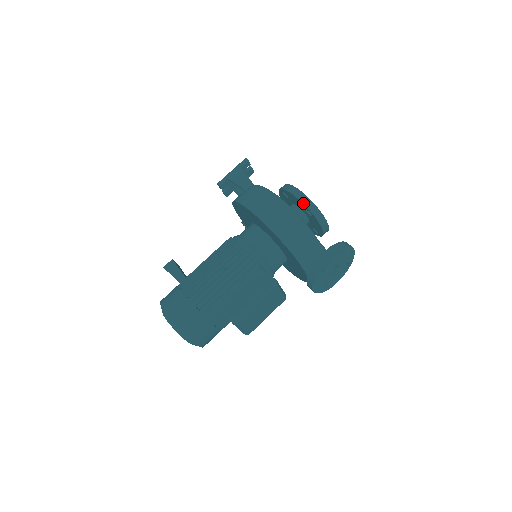
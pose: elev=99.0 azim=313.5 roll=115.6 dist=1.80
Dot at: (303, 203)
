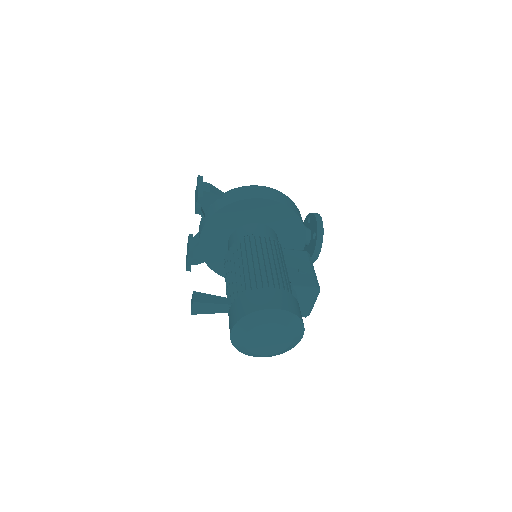
Dot at: occluded
